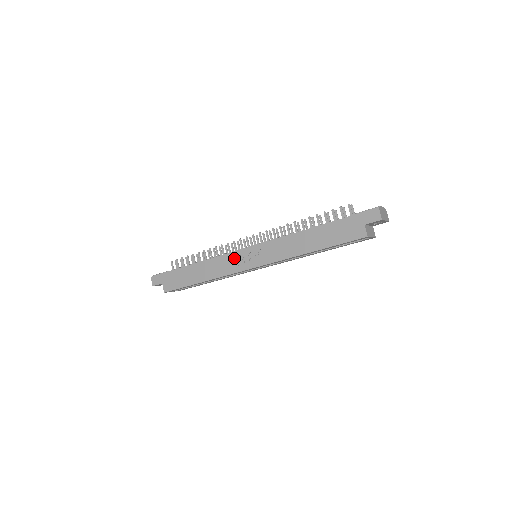
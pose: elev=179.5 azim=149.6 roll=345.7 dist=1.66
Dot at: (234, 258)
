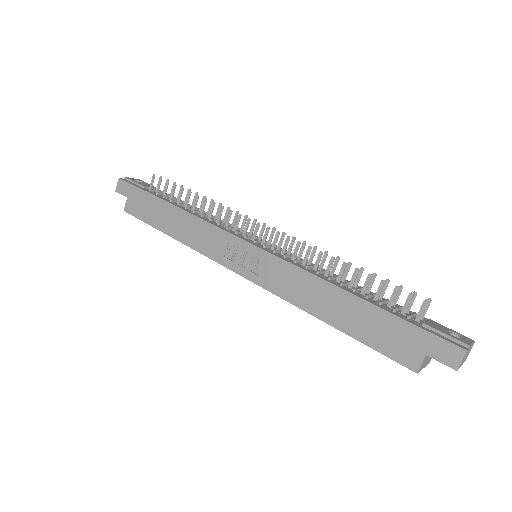
Dot at: (225, 241)
